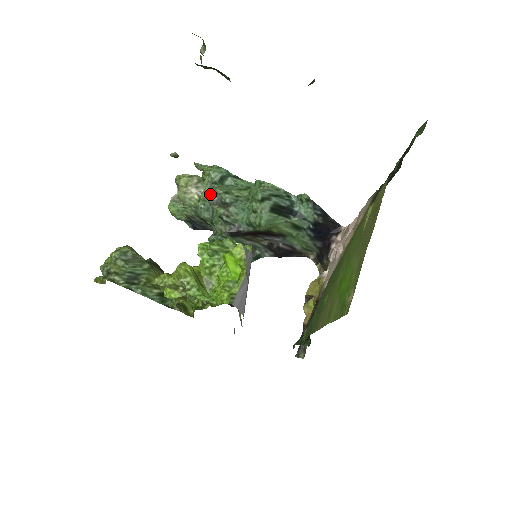
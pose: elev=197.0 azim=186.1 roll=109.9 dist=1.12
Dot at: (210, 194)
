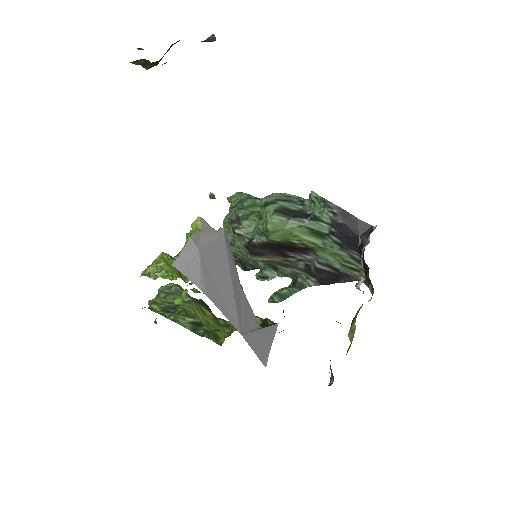
Dot at: (230, 216)
